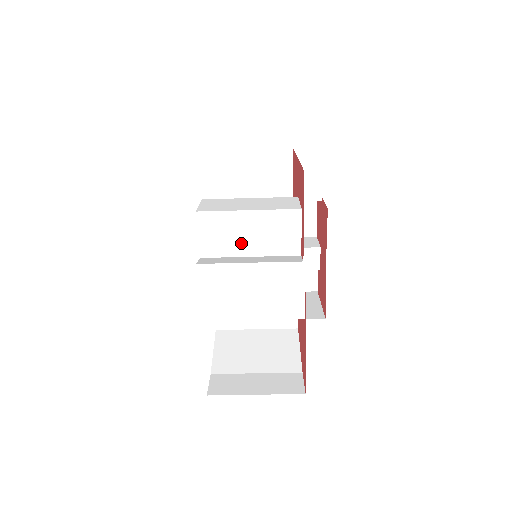
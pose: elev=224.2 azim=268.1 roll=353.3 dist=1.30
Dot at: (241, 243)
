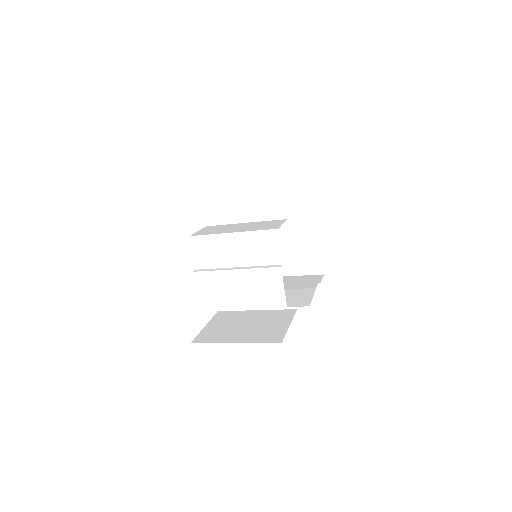
Dot at: occluded
